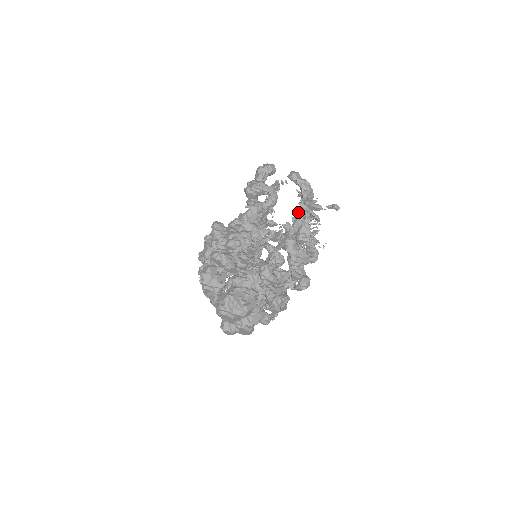
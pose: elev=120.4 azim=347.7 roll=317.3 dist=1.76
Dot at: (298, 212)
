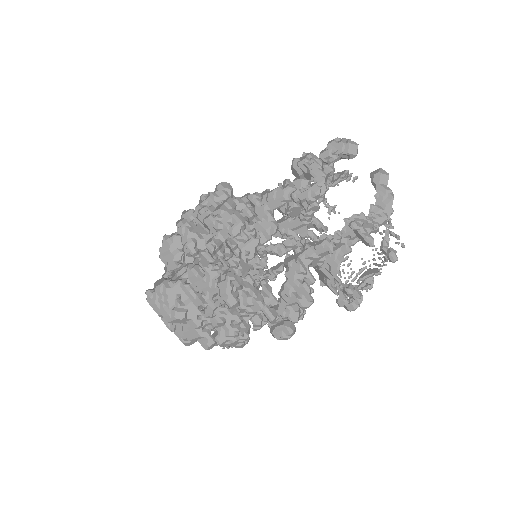
Dot at: (336, 231)
